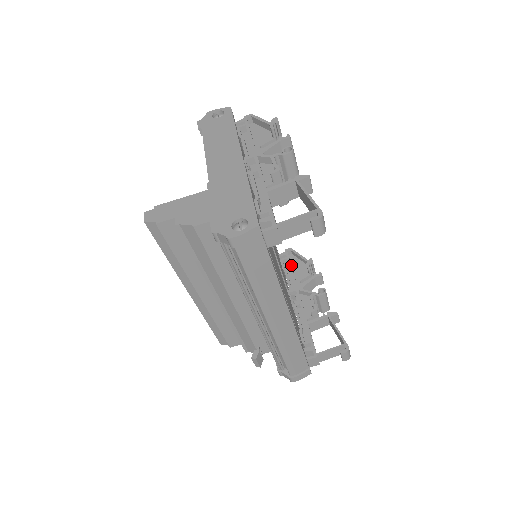
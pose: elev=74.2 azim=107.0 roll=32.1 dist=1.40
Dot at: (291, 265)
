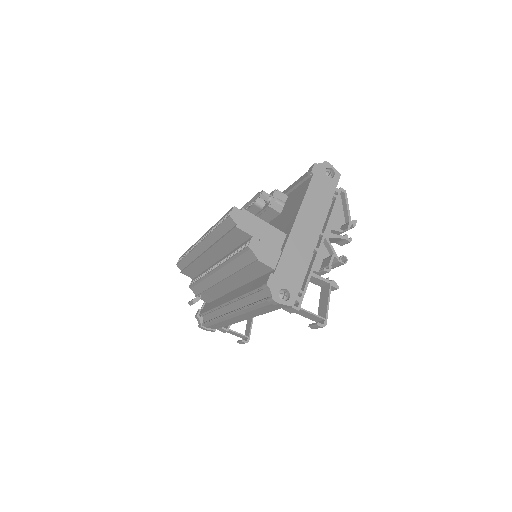
Dot at: occluded
